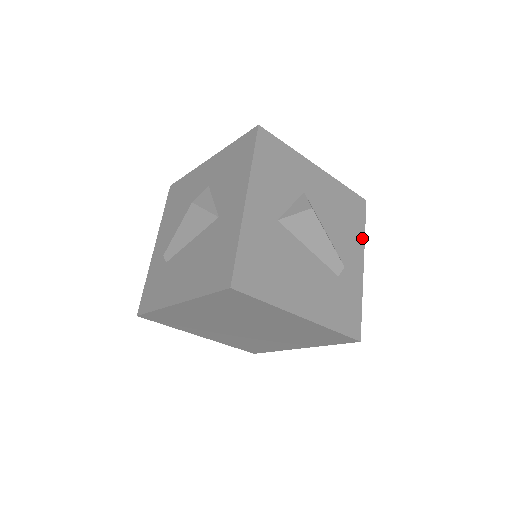
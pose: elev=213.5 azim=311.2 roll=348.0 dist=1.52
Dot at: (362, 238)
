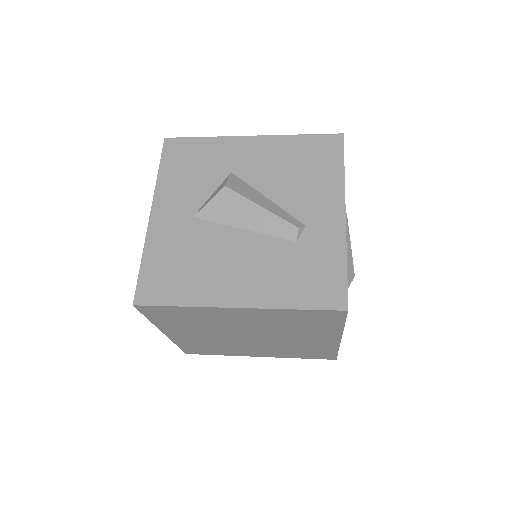
Dot at: (339, 181)
